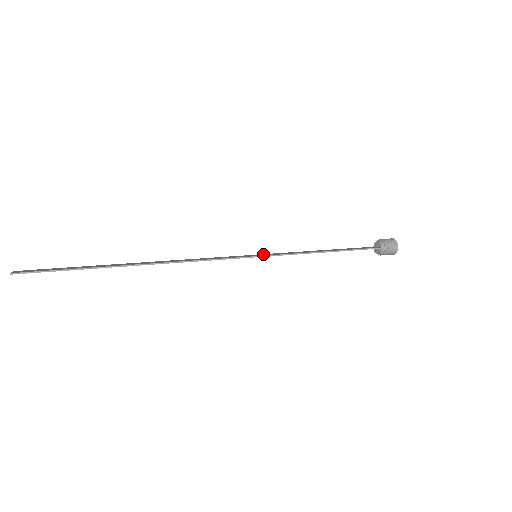
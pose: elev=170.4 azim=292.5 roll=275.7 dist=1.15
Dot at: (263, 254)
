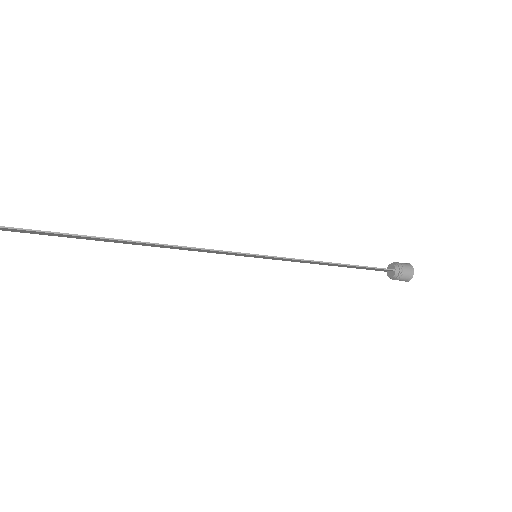
Dot at: occluded
